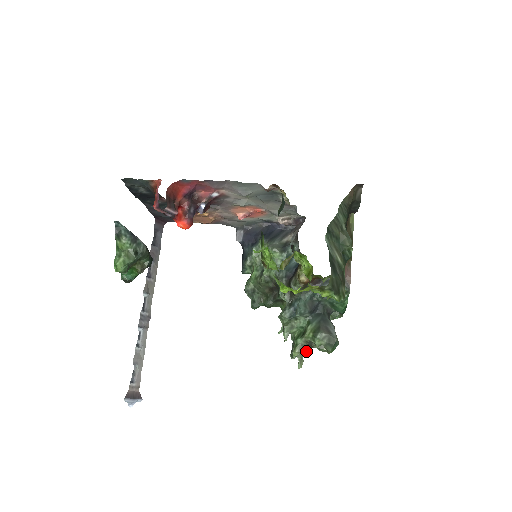
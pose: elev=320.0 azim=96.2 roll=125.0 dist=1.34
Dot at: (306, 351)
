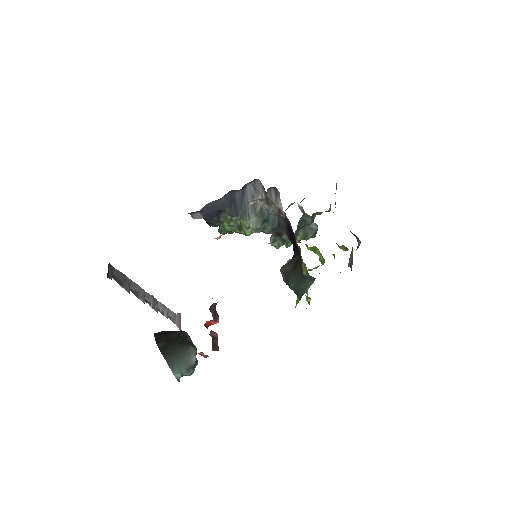
Dot at: occluded
